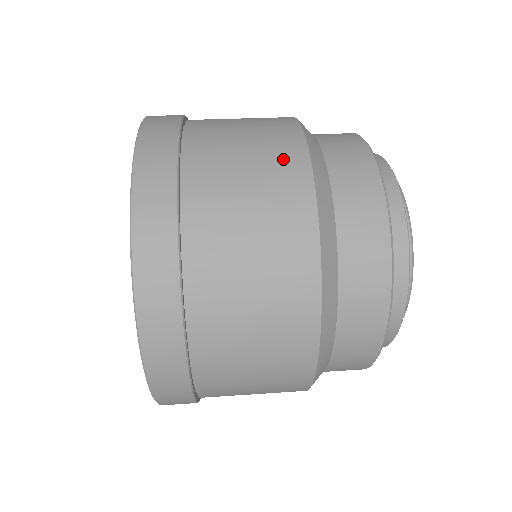
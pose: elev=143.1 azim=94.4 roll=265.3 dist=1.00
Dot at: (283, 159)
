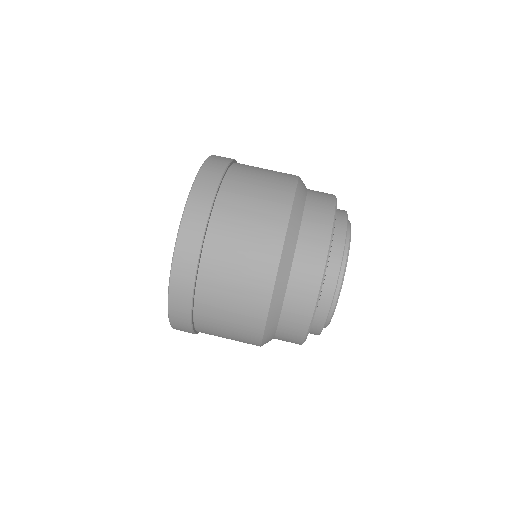
Dot at: (269, 233)
